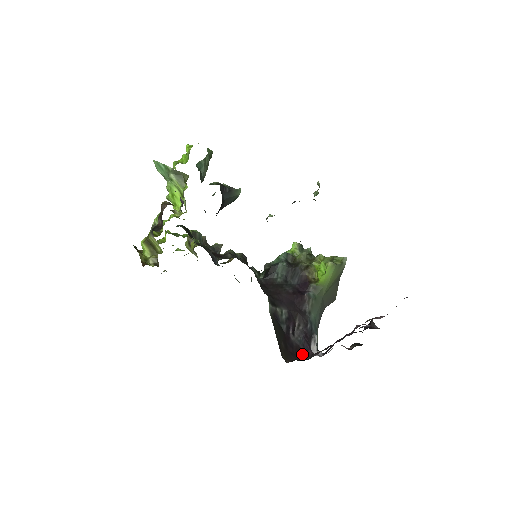
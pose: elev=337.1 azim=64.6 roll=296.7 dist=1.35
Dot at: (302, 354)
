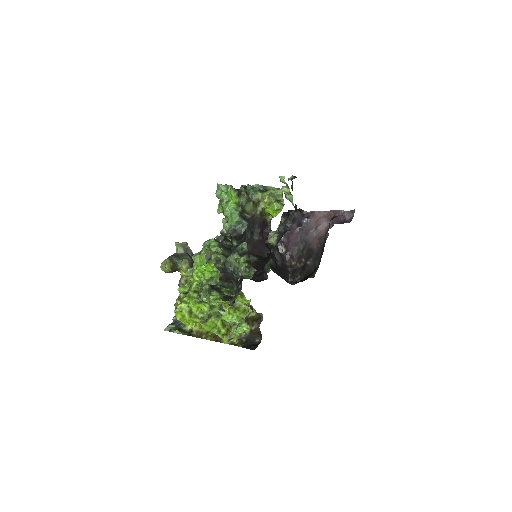
Dot at: (285, 265)
